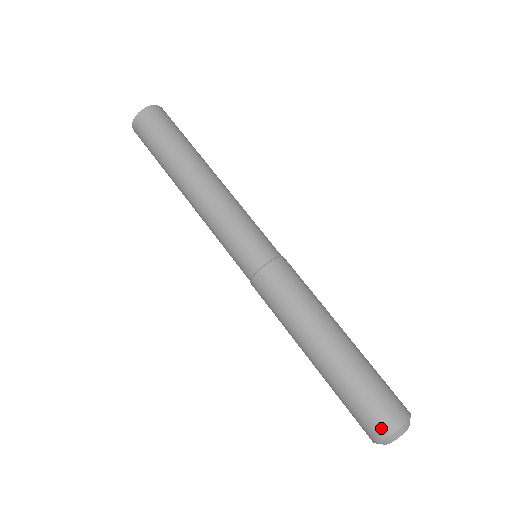
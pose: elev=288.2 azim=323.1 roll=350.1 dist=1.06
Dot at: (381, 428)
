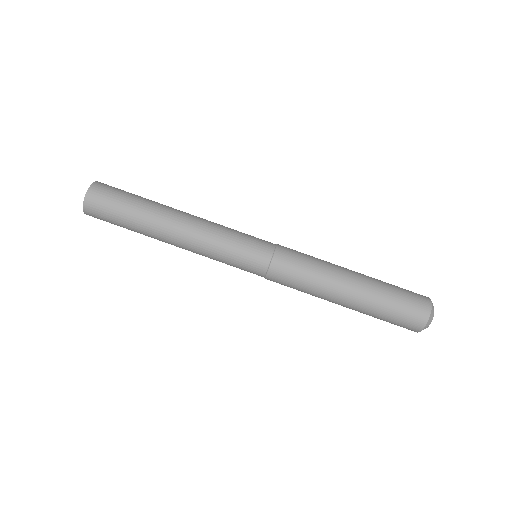
Dot at: (421, 315)
